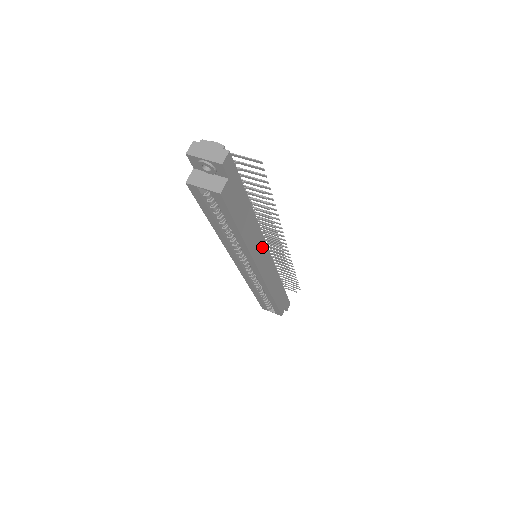
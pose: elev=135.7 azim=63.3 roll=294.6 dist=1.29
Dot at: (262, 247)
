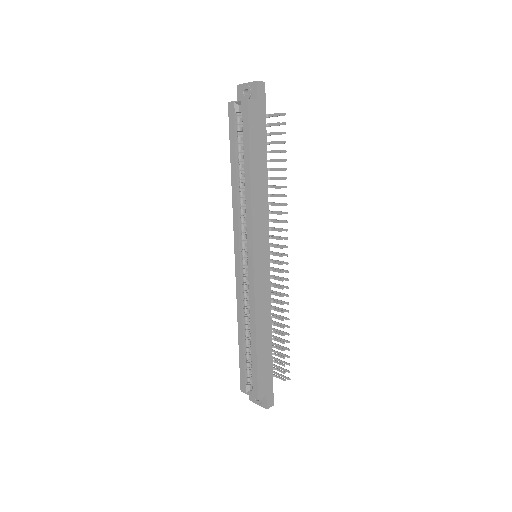
Dot at: (264, 228)
